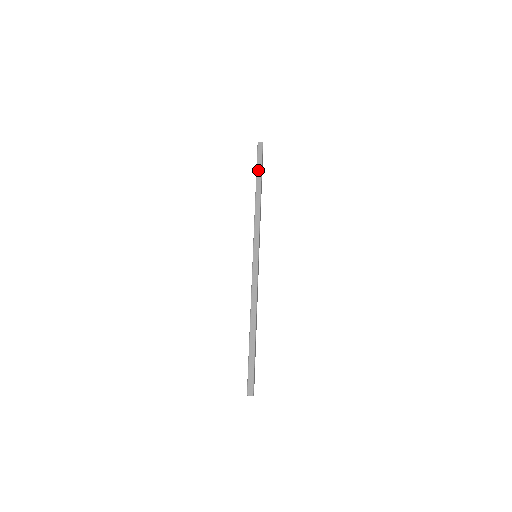
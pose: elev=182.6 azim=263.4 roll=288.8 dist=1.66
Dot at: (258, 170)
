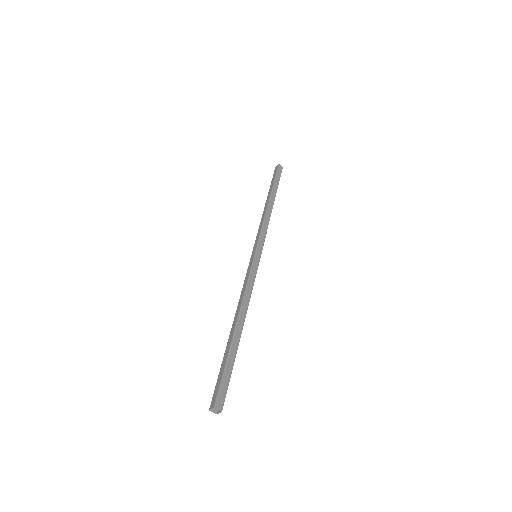
Dot at: (275, 184)
